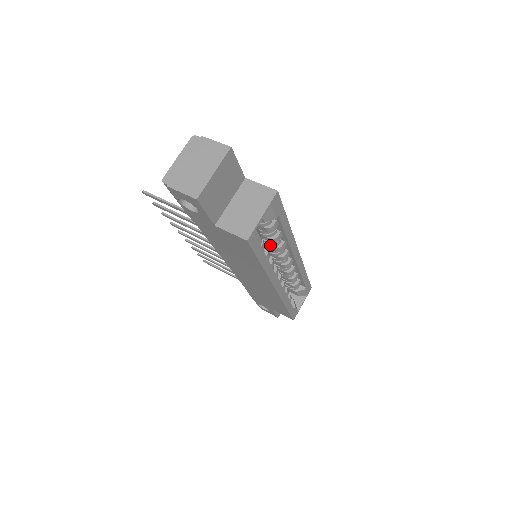
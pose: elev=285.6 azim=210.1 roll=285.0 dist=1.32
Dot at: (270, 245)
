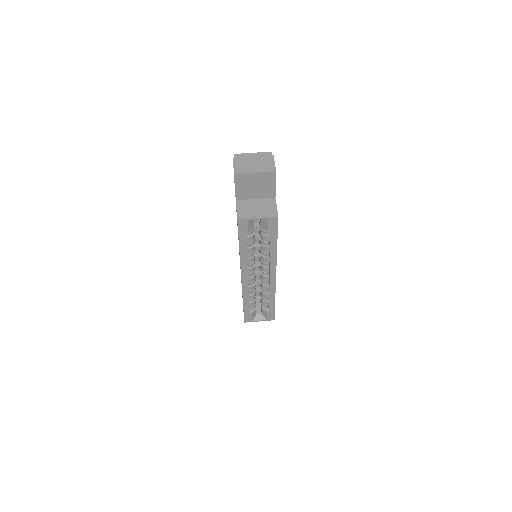
Dot at: (261, 251)
